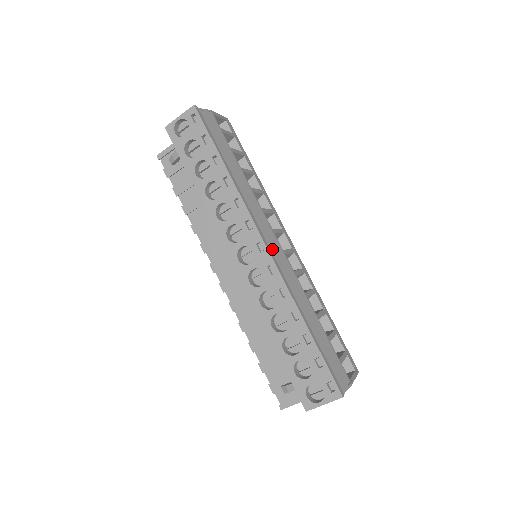
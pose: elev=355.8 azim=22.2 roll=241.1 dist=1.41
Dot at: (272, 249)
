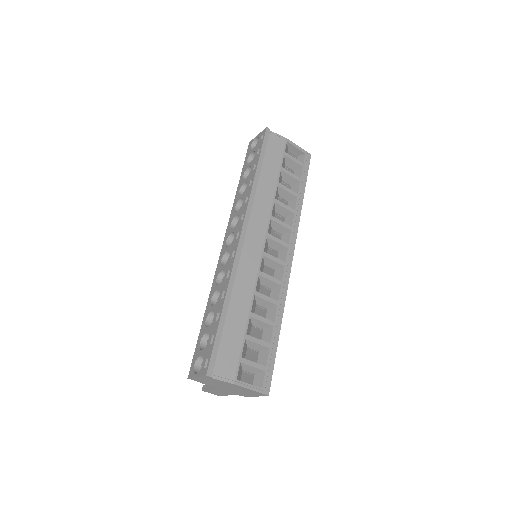
Dot at: (249, 242)
